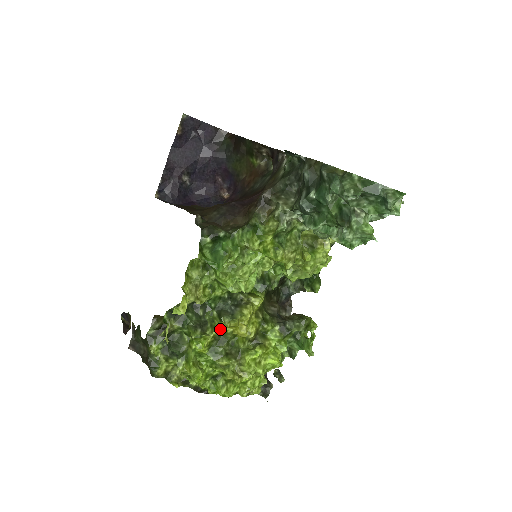
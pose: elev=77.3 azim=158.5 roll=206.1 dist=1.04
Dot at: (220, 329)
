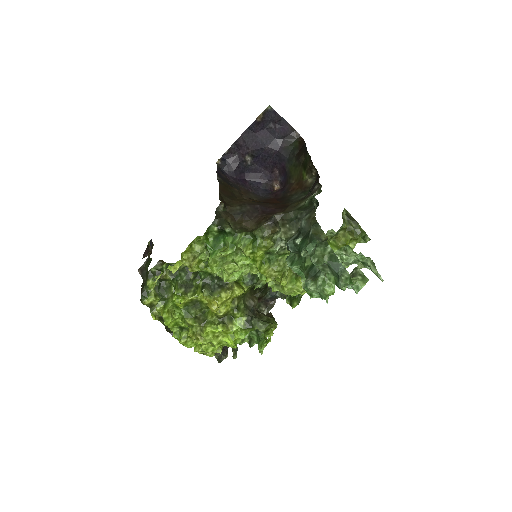
Dot at: (199, 297)
